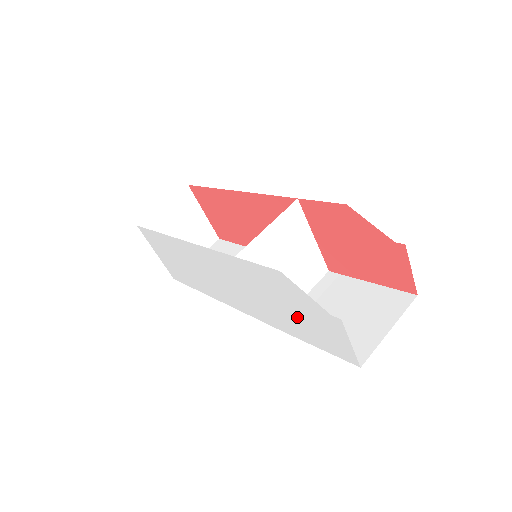
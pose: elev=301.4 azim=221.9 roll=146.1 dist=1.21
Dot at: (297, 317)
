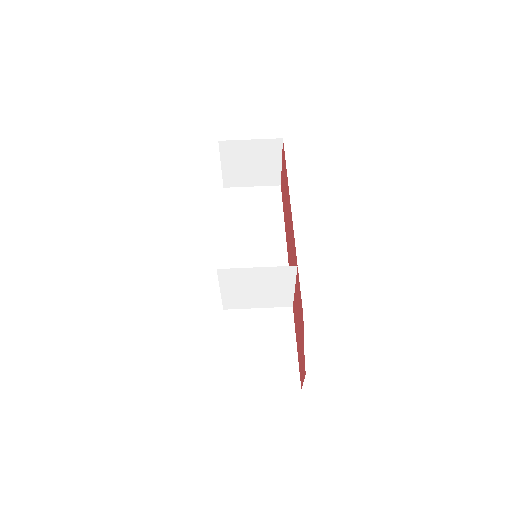
Dot at: occluded
